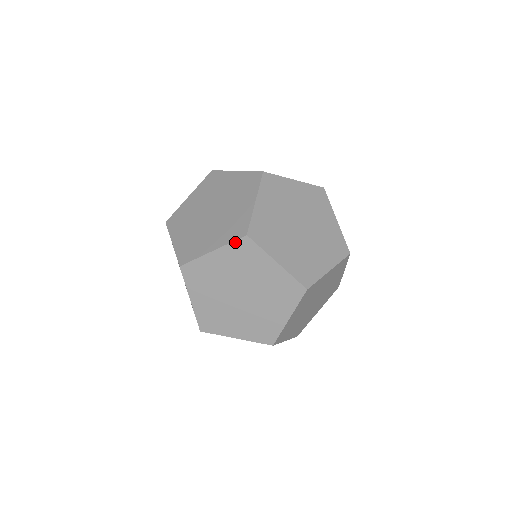
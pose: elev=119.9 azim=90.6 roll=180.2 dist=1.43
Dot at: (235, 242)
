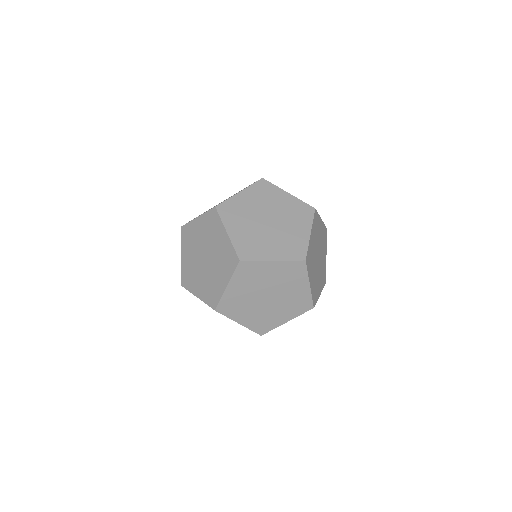
Dot at: (209, 211)
